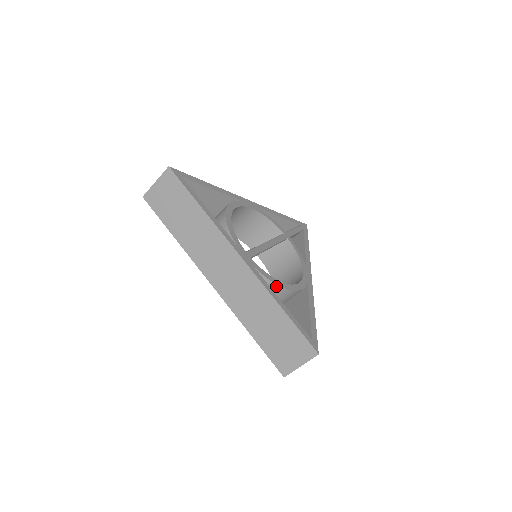
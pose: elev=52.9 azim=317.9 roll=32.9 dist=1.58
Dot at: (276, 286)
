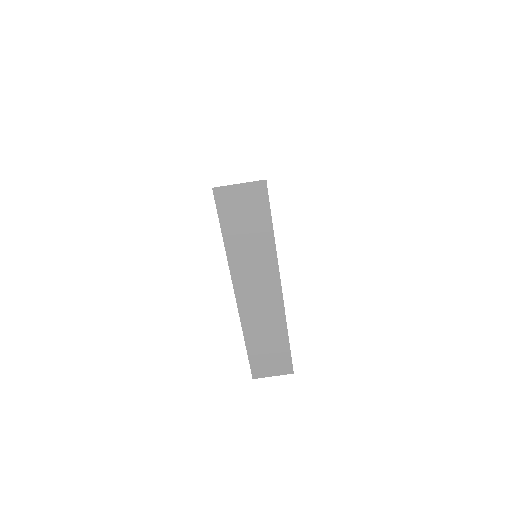
Dot at: occluded
